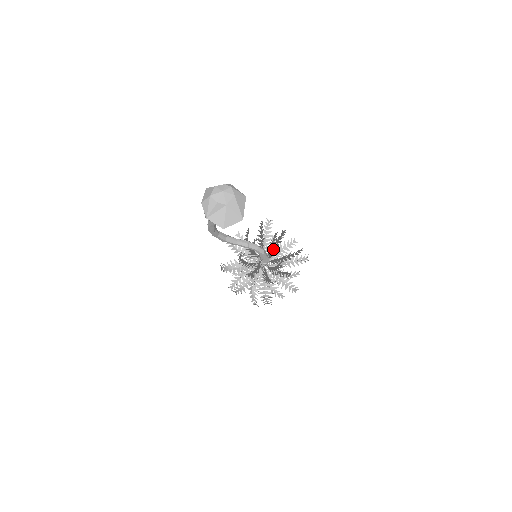
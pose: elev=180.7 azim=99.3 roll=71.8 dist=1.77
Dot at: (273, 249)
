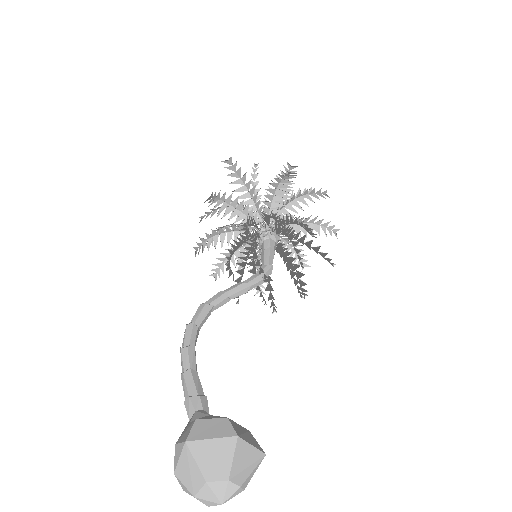
Dot at: (286, 223)
